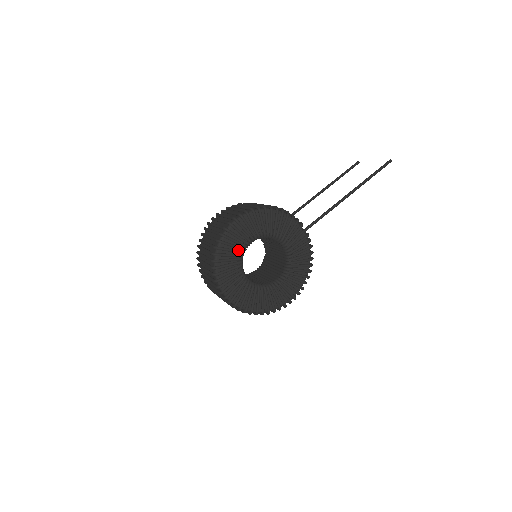
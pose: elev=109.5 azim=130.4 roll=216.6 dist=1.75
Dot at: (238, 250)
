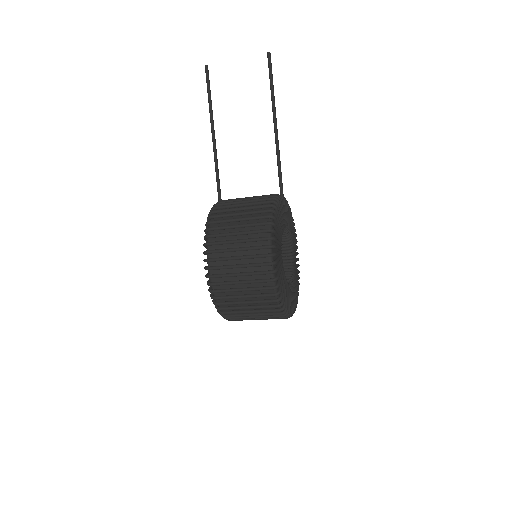
Dot at: (284, 278)
